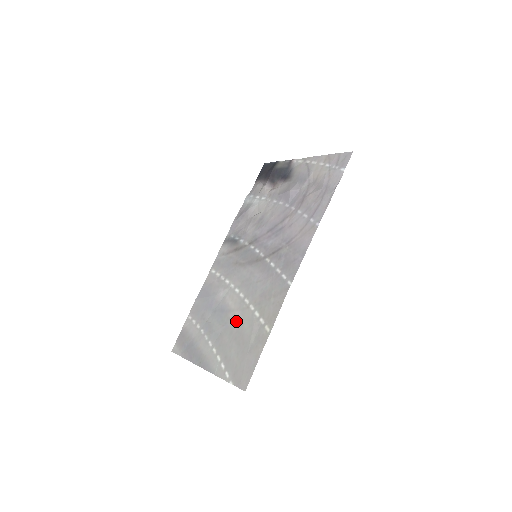
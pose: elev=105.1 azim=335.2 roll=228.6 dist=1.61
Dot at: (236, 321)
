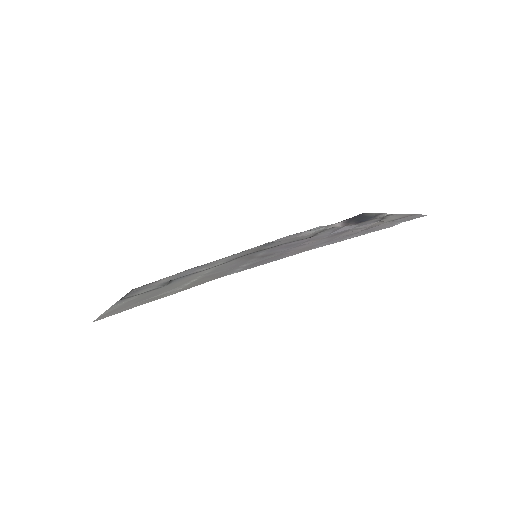
Dot at: (175, 284)
